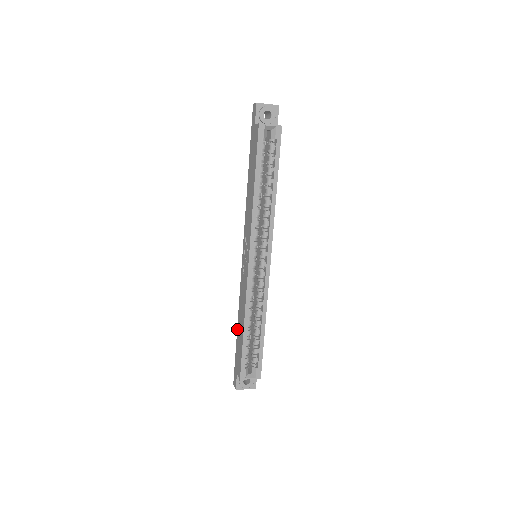
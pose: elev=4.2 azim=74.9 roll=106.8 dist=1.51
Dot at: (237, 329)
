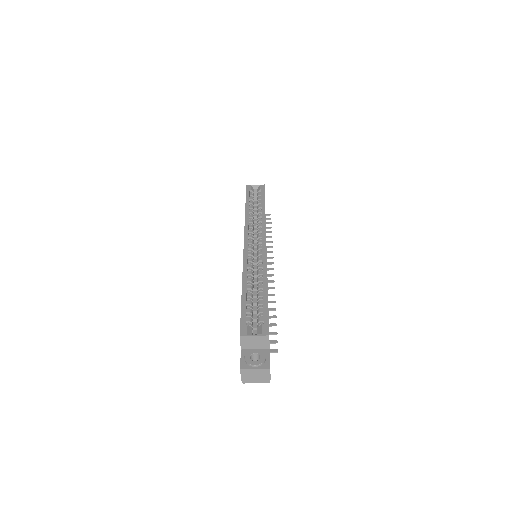
Dot at: occluded
